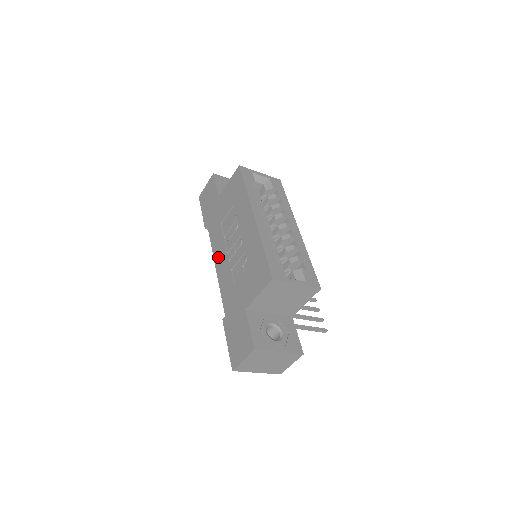
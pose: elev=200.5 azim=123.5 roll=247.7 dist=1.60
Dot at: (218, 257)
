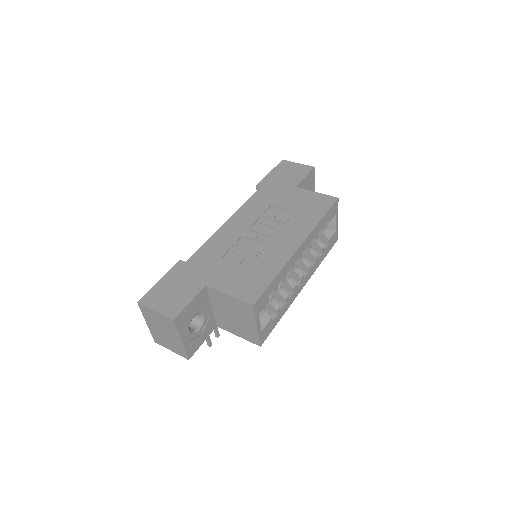
Dot at: (238, 219)
